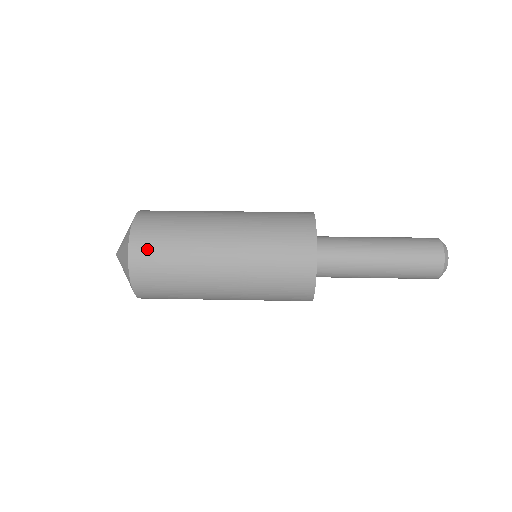
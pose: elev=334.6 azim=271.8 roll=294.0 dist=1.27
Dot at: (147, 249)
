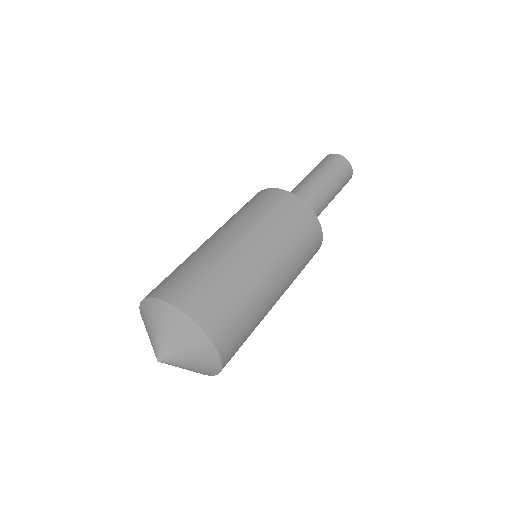
Dot at: (195, 296)
